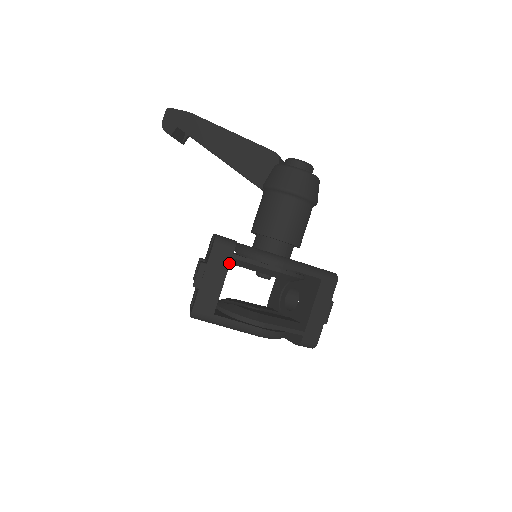
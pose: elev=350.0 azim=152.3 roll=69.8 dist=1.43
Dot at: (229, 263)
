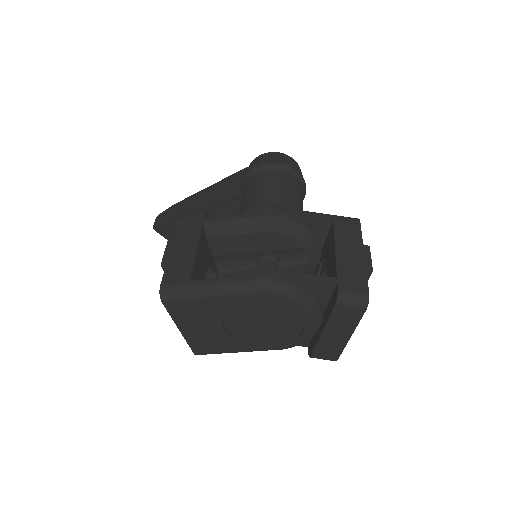
Dot at: (200, 228)
